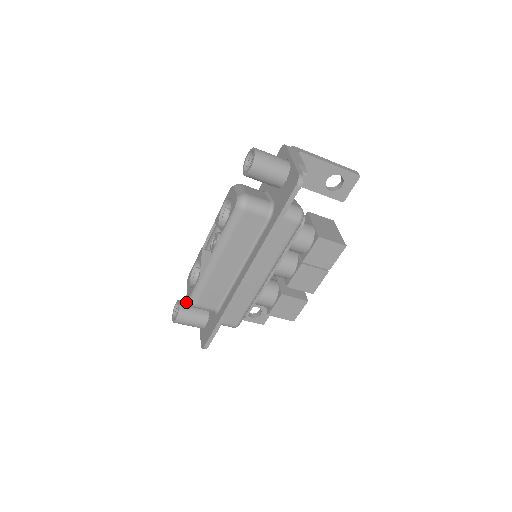
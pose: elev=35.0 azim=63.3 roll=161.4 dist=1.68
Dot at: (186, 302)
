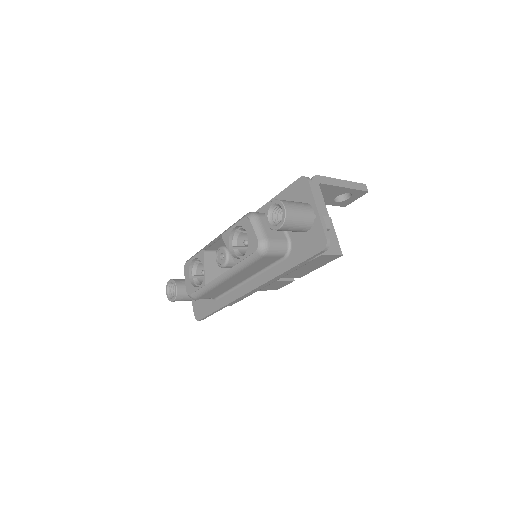
Dot at: (181, 283)
